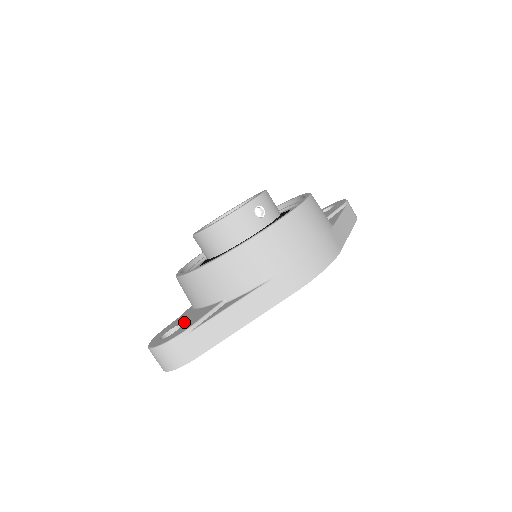
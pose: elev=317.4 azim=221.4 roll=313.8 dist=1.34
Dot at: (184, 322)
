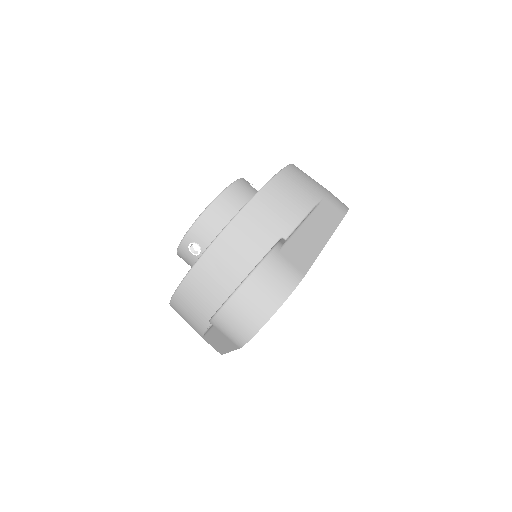
Dot at: occluded
